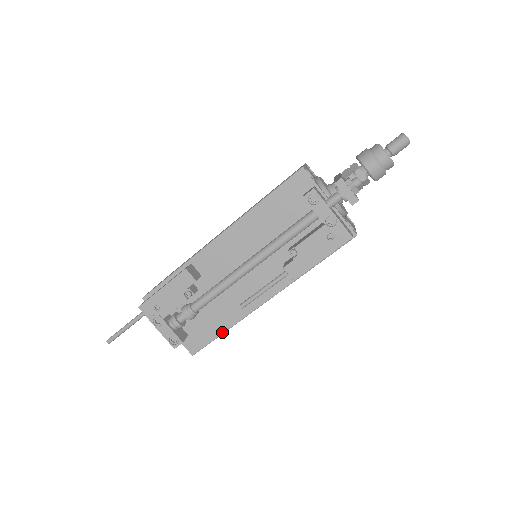
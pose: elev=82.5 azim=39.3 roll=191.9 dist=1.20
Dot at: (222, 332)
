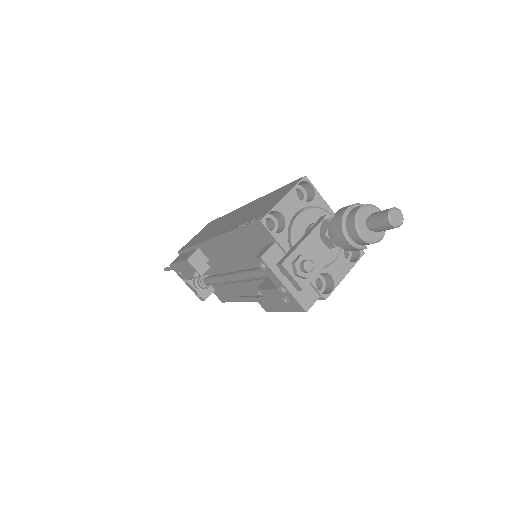
Dot at: (236, 301)
